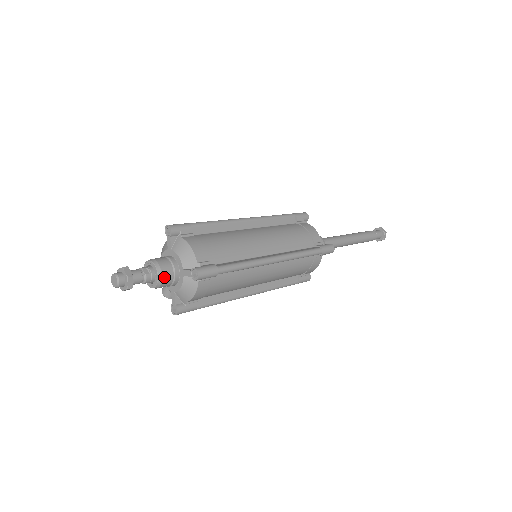
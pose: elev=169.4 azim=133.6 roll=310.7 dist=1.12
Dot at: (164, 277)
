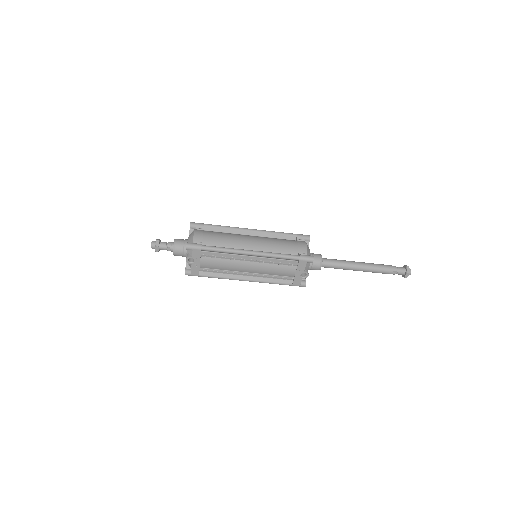
Dot at: (178, 239)
